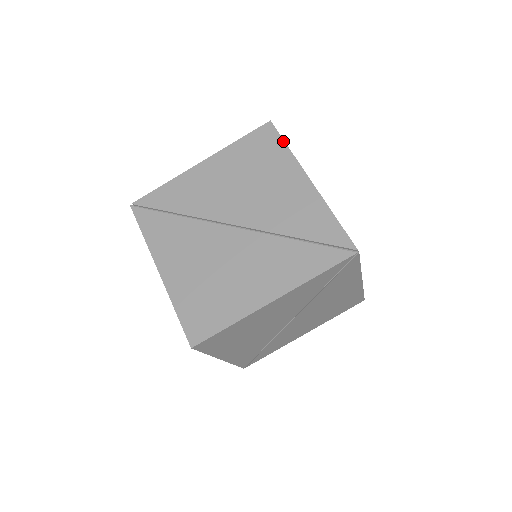
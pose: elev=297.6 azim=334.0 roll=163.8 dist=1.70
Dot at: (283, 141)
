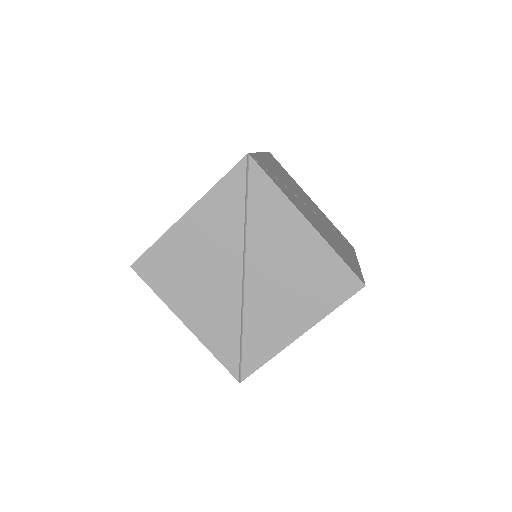
Dot at: (266, 152)
